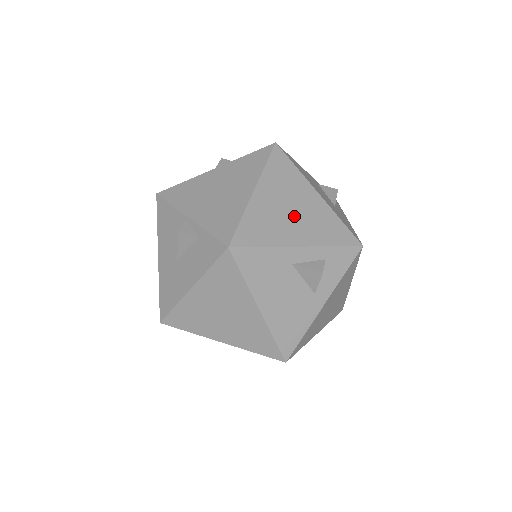
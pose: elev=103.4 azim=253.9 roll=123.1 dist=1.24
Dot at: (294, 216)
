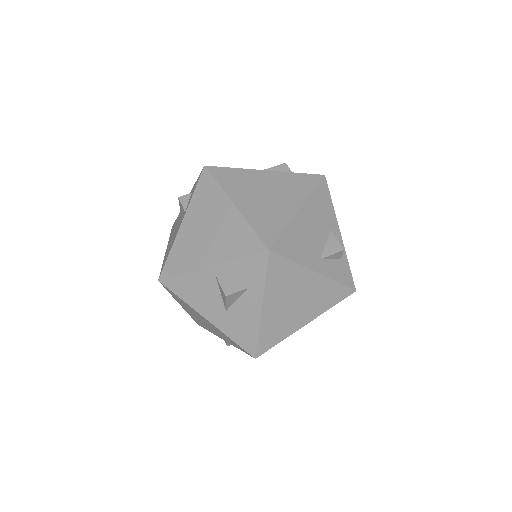
Dot at: occluded
